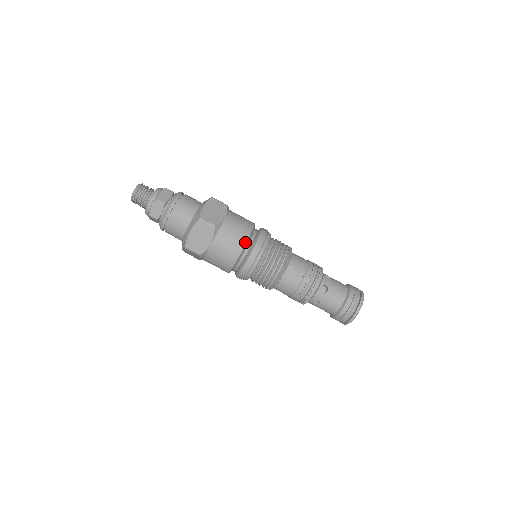
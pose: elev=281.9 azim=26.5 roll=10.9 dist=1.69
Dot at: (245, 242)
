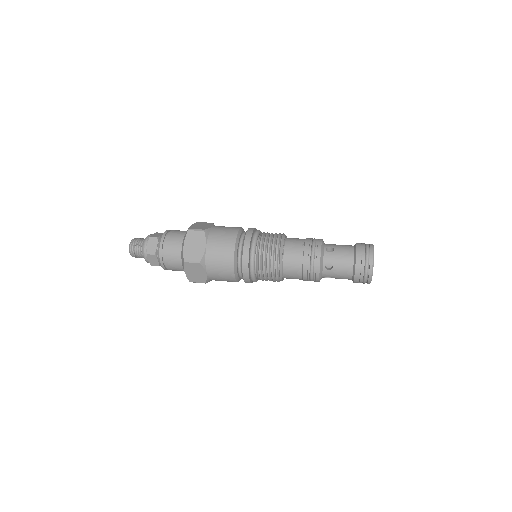
Dot at: (236, 234)
